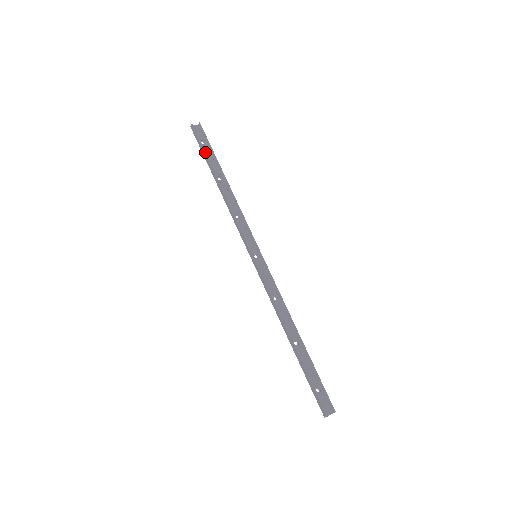
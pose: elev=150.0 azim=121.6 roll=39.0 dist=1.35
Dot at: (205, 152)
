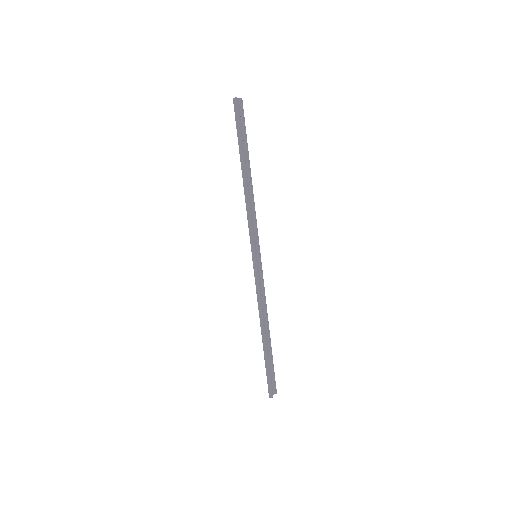
Dot at: occluded
